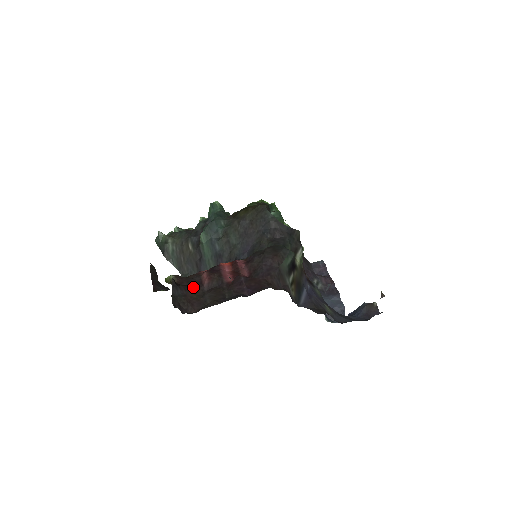
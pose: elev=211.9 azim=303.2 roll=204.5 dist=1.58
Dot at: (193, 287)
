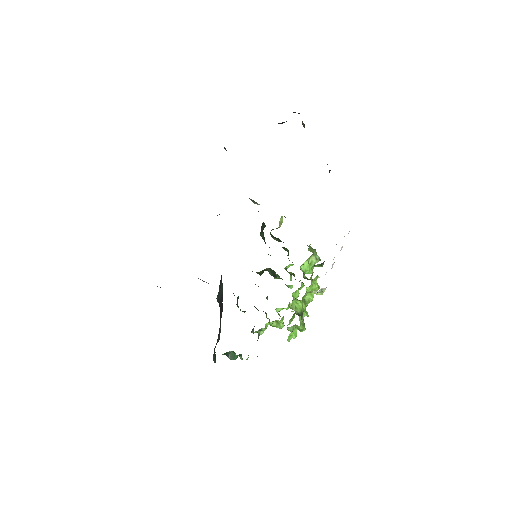
Dot at: occluded
